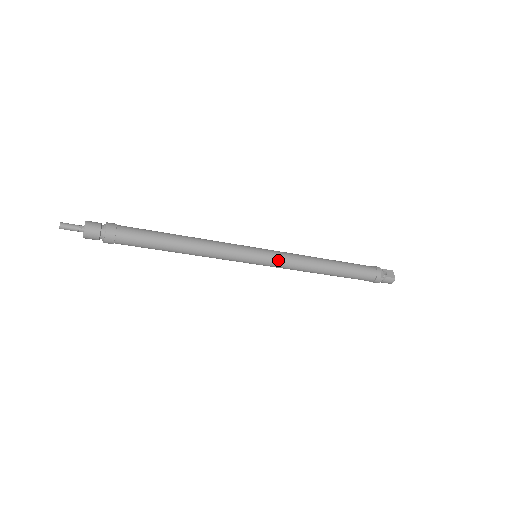
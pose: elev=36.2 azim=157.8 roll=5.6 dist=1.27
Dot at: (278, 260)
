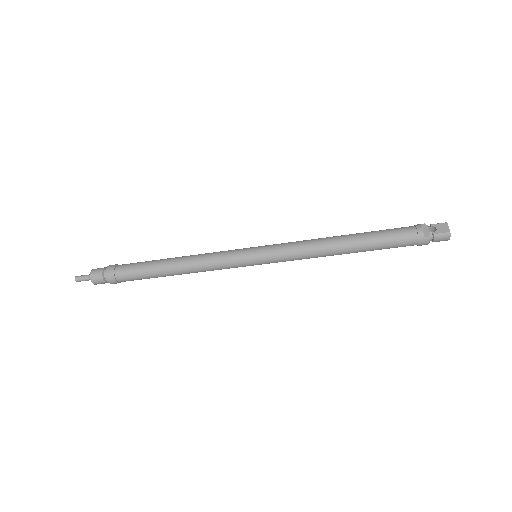
Dot at: (277, 254)
